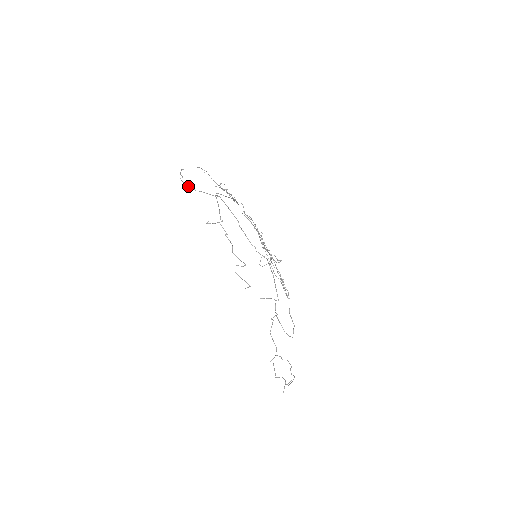
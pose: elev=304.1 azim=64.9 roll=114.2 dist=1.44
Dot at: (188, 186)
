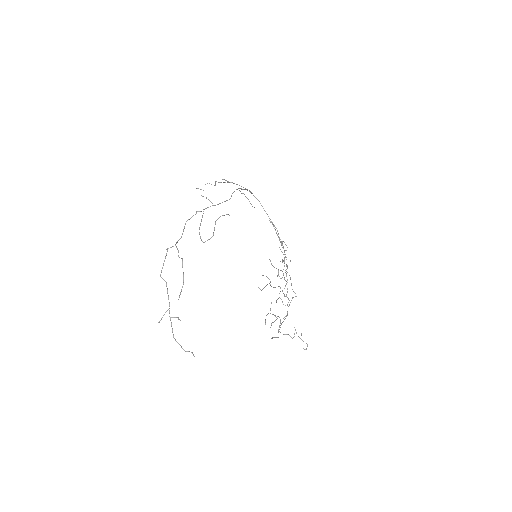
Dot at: occluded
